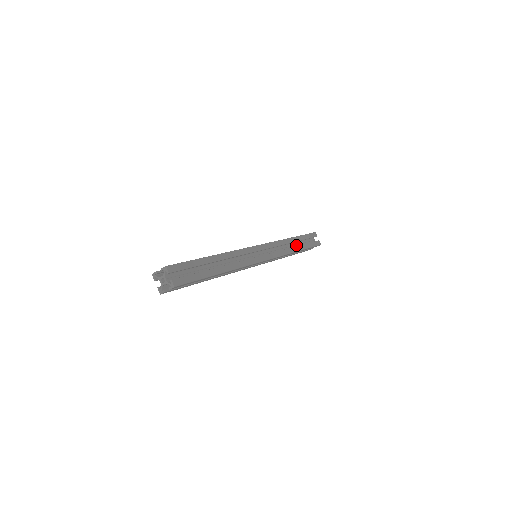
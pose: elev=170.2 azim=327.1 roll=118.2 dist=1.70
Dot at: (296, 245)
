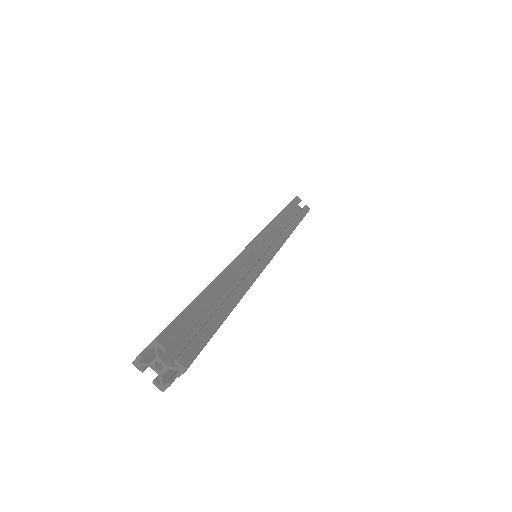
Dot at: (287, 221)
